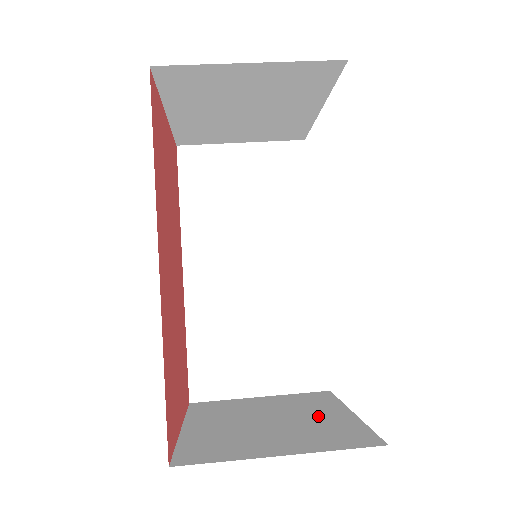
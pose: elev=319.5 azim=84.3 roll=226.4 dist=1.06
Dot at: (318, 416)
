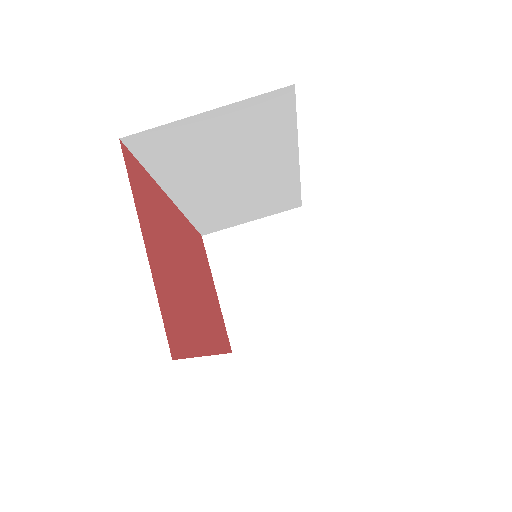
Dot at: (298, 272)
